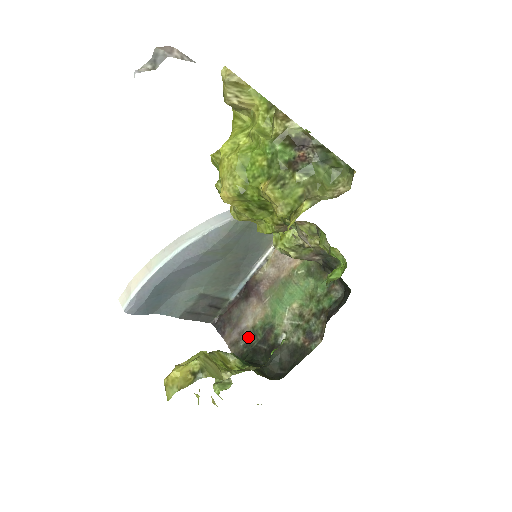
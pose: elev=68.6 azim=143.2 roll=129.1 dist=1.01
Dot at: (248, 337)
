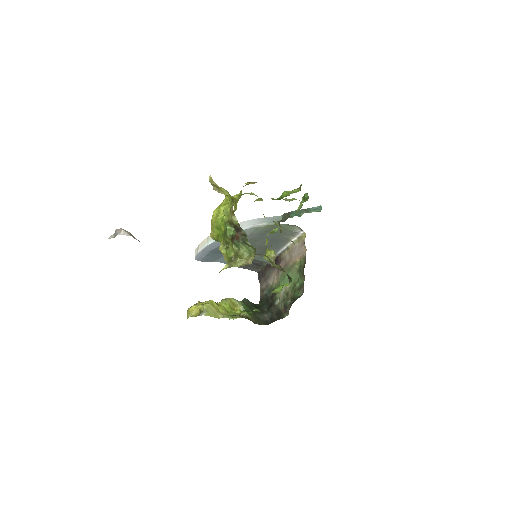
Dot at: (268, 291)
